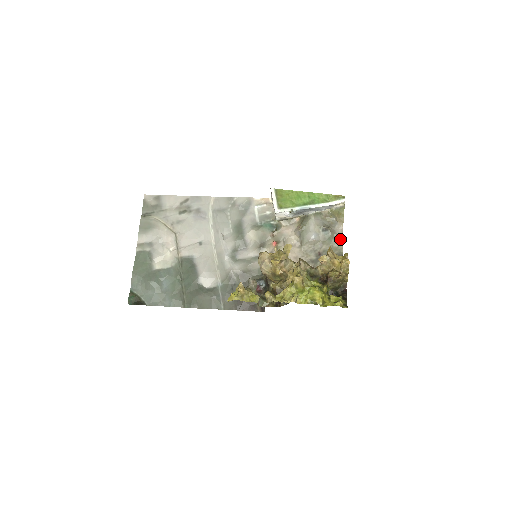
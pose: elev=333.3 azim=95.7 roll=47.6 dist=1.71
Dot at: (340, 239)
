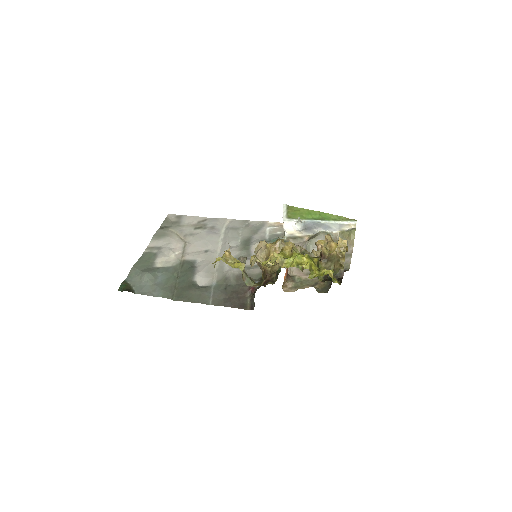
Dot at: (348, 257)
